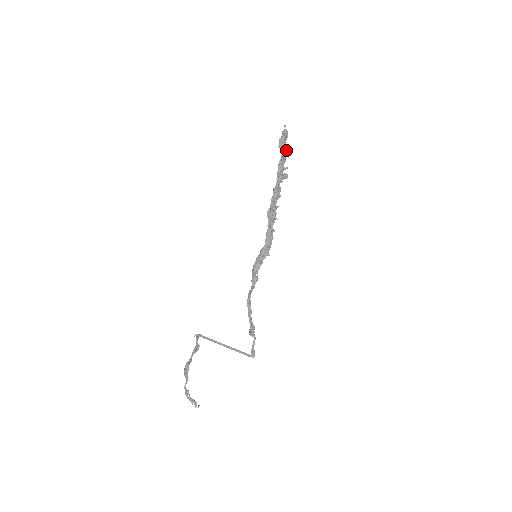
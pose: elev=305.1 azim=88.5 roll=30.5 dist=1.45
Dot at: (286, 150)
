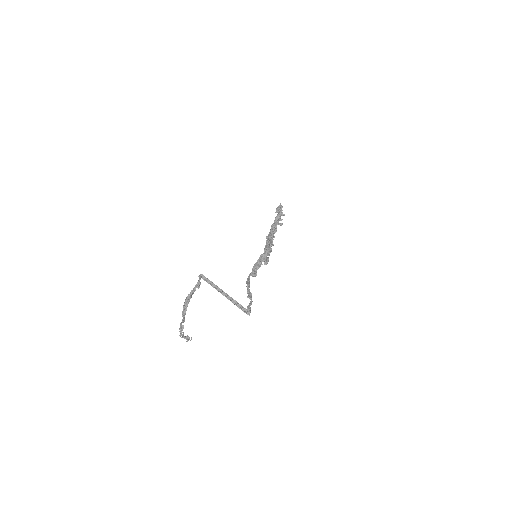
Dot at: (281, 211)
